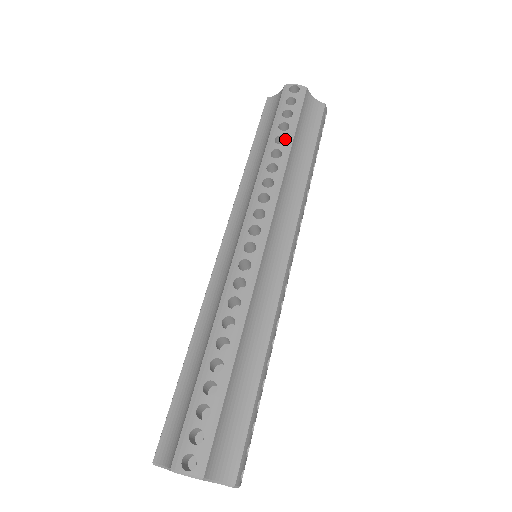
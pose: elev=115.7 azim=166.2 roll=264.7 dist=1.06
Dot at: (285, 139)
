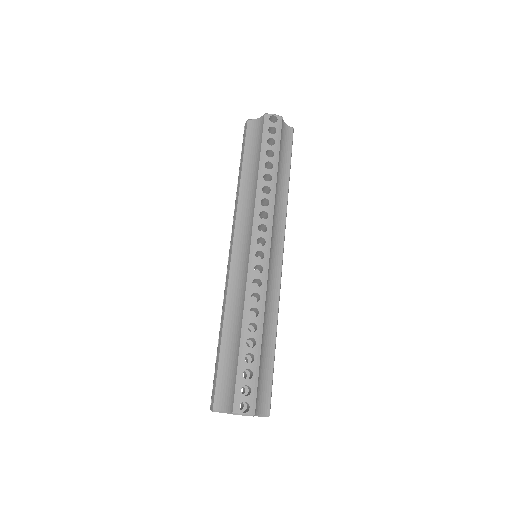
Dot at: (272, 164)
